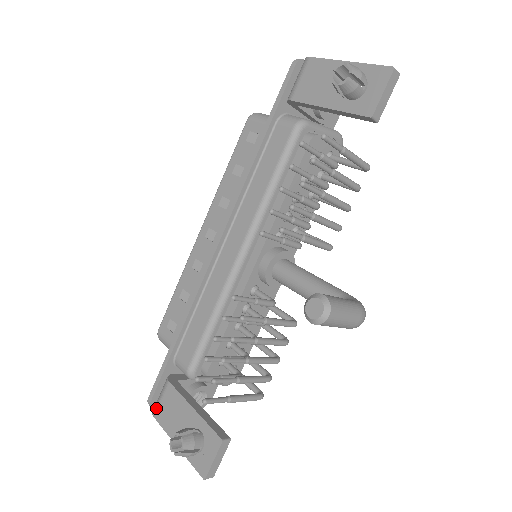
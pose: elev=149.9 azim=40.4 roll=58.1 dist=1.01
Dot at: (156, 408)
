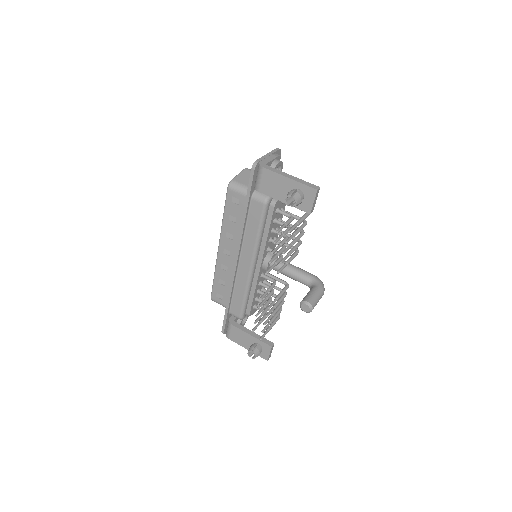
Dot at: (228, 335)
